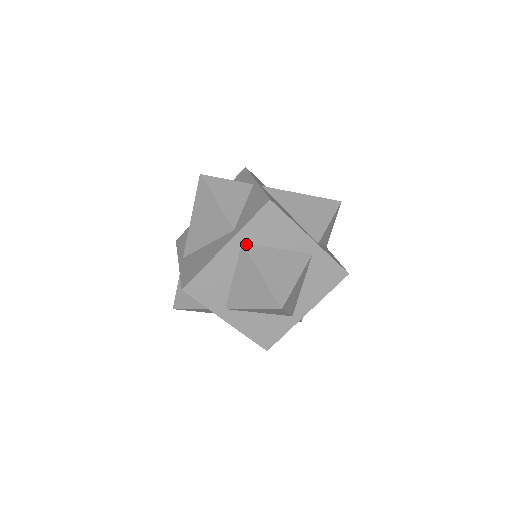
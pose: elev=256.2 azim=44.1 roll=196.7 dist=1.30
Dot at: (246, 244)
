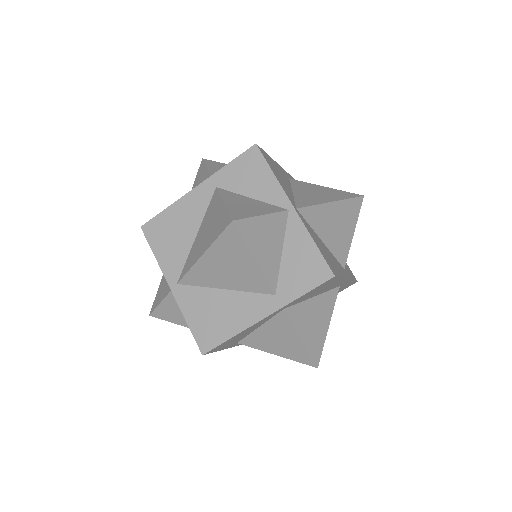
Dot at: (287, 308)
